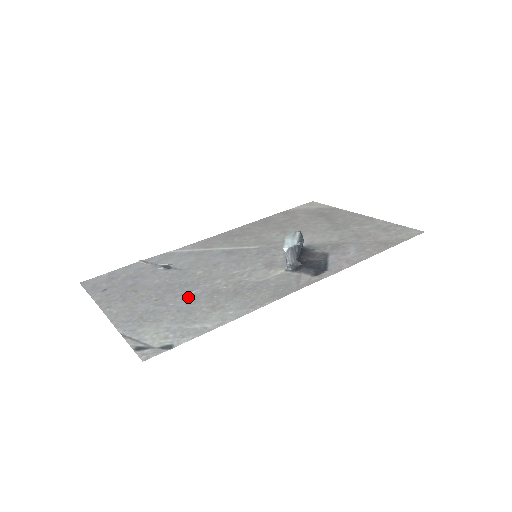
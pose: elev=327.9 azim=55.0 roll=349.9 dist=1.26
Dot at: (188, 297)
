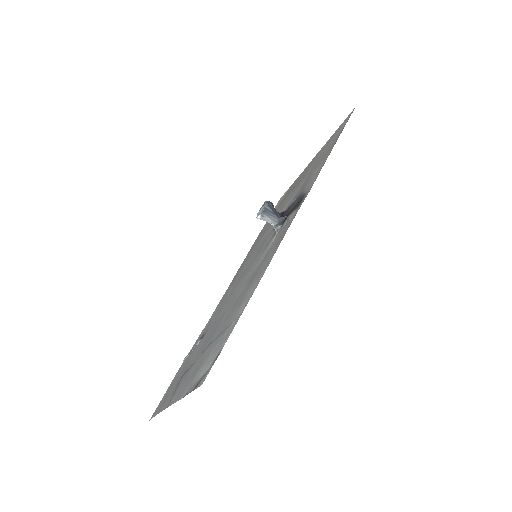
Dot at: (221, 325)
